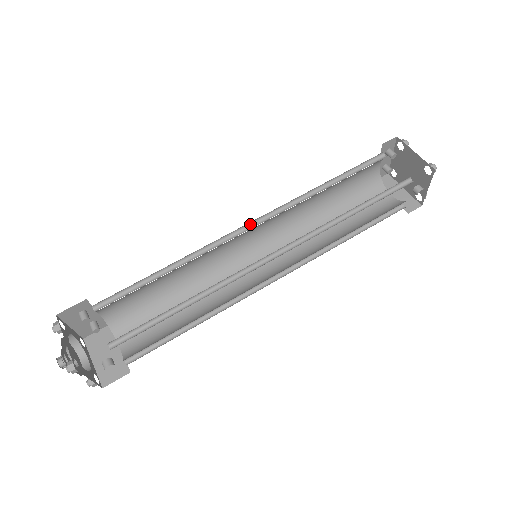
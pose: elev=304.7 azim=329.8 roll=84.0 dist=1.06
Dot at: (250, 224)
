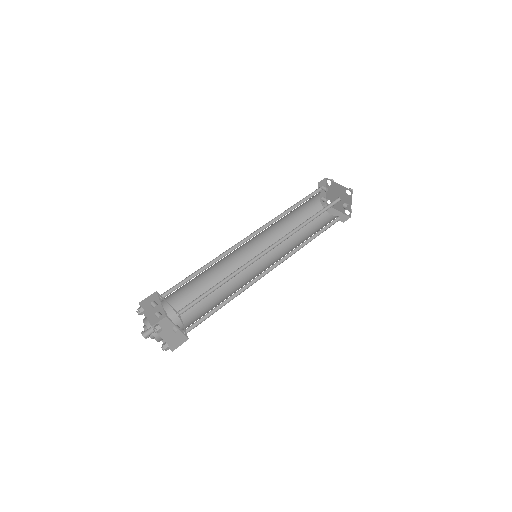
Dot at: (249, 237)
